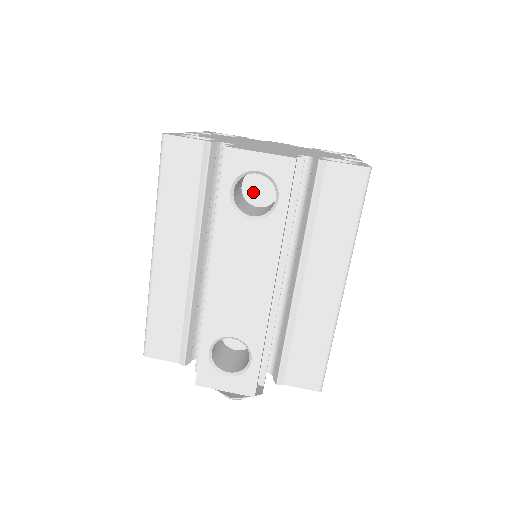
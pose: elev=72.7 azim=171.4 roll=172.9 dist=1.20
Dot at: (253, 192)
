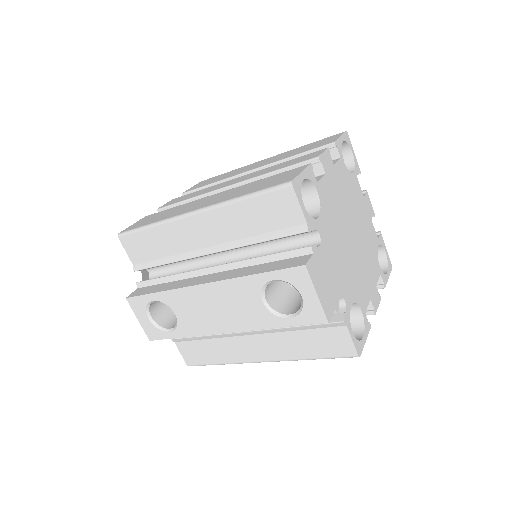
Dot at: occluded
